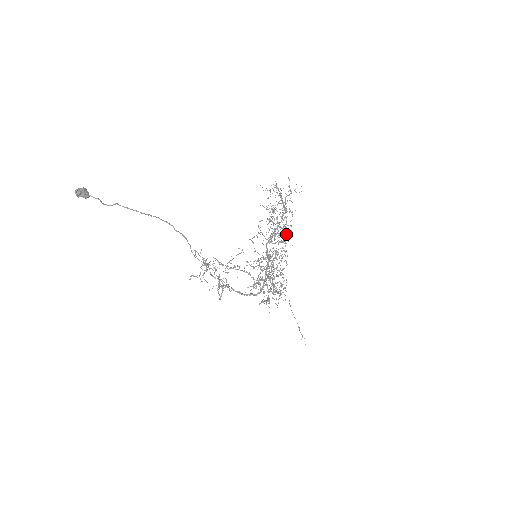
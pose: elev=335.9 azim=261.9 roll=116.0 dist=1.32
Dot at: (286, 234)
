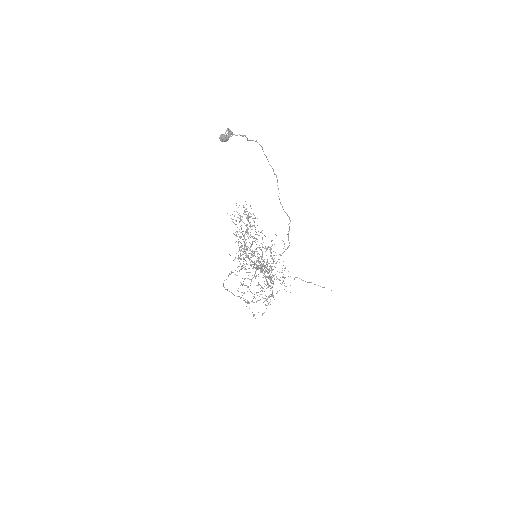
Dot at: occluded
